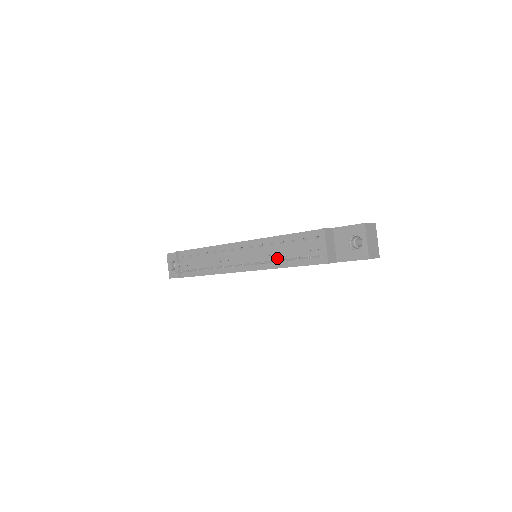
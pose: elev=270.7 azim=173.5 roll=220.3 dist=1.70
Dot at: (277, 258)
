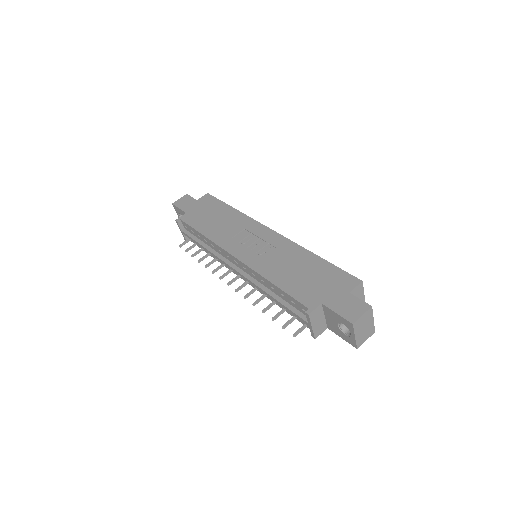
Dot at: occluded
